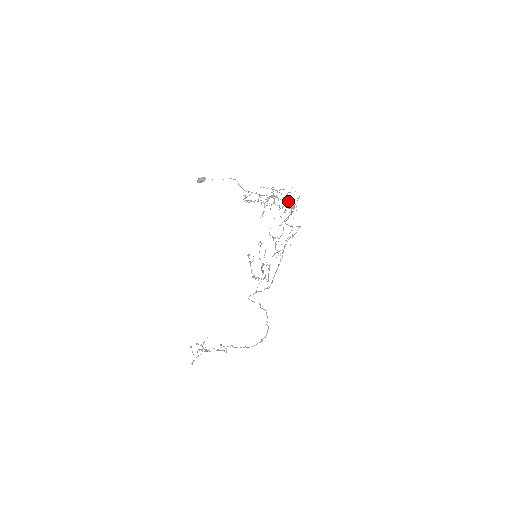
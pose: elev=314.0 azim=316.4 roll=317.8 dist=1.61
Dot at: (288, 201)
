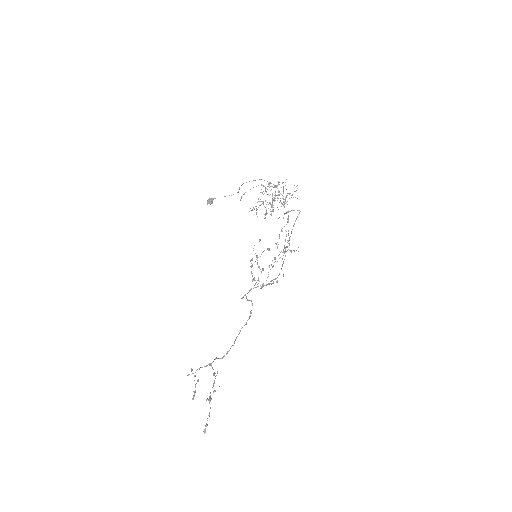
Dot at: (283, 191)
